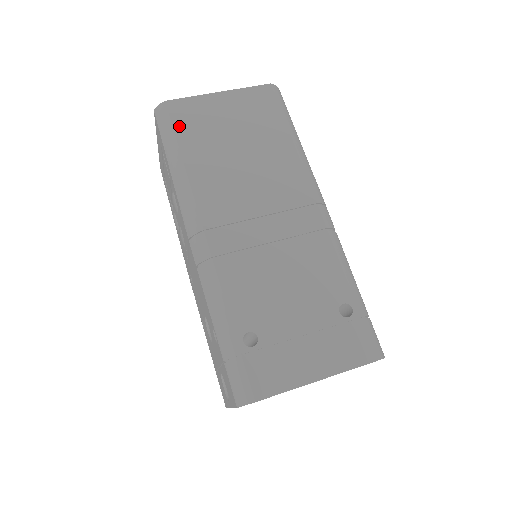
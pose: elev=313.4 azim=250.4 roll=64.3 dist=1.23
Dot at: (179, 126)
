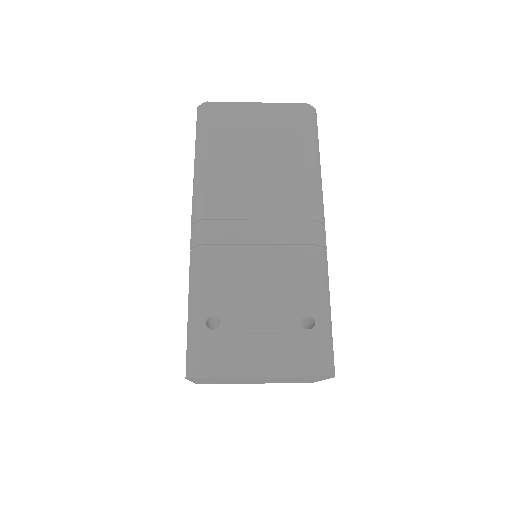
Dot at: (212, 125)
